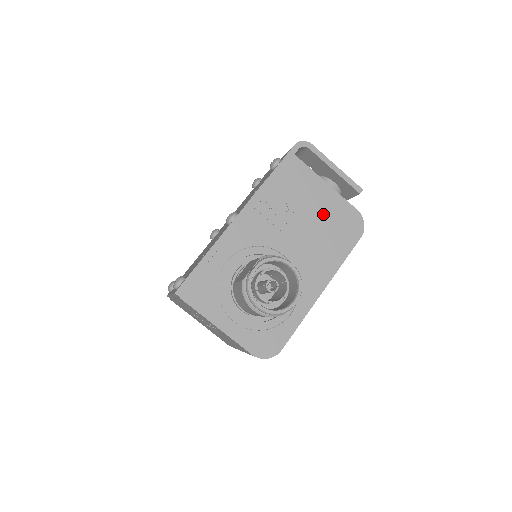
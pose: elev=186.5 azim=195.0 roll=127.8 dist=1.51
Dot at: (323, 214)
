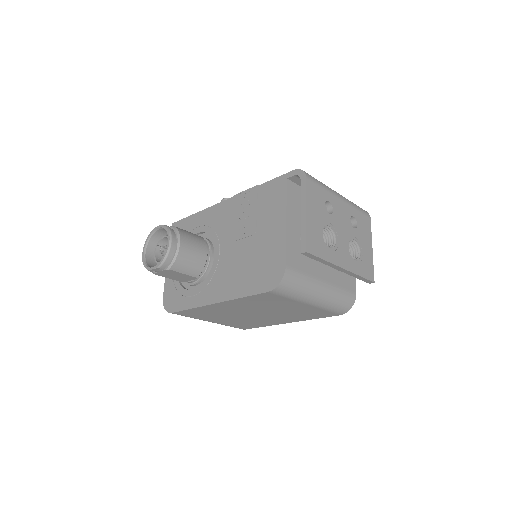
Dot at: (263, 245)
